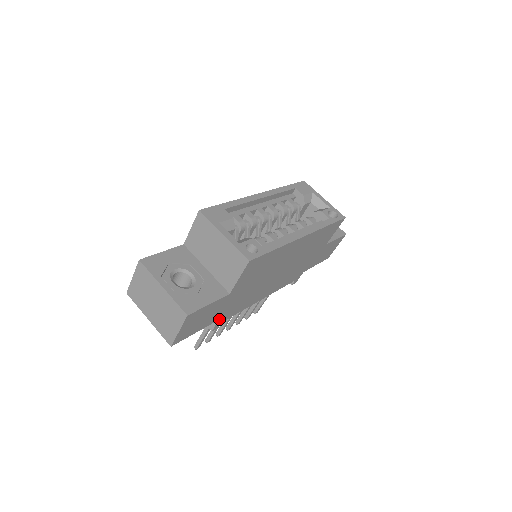
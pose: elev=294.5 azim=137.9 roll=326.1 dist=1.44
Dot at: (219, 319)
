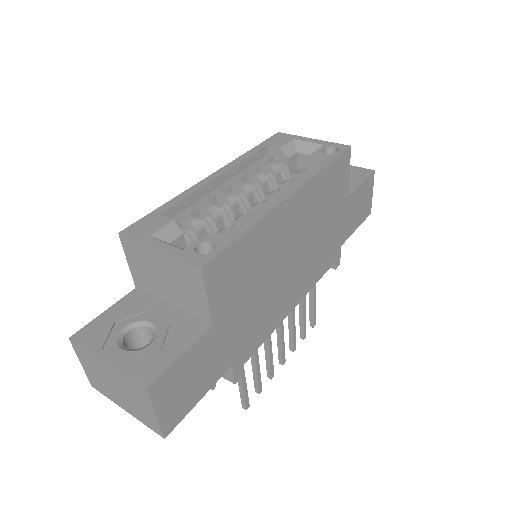
Dot at: (232, 364)
